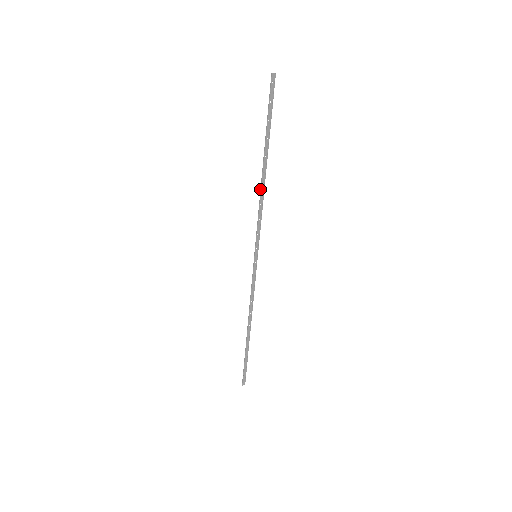
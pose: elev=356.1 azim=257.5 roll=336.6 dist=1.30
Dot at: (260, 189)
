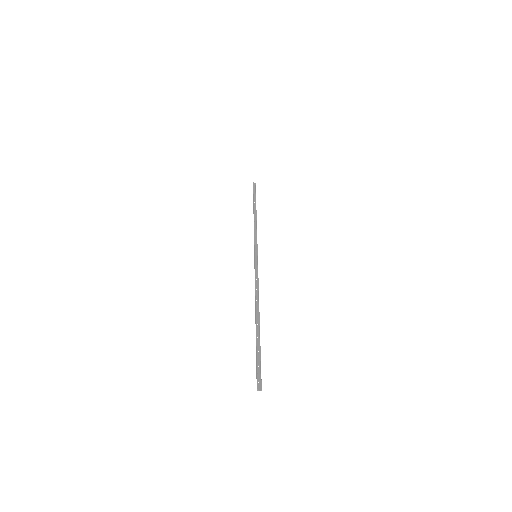
Dot at: occluded
